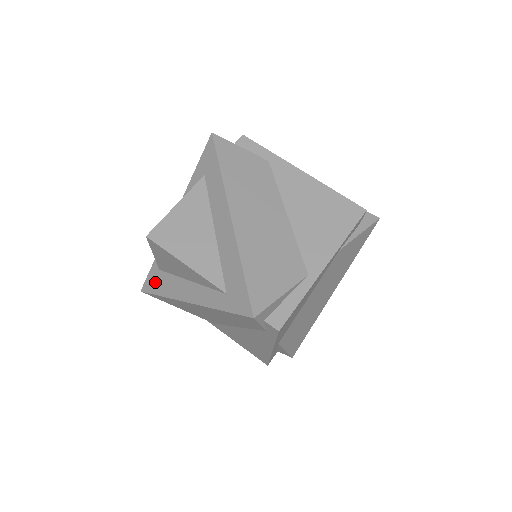
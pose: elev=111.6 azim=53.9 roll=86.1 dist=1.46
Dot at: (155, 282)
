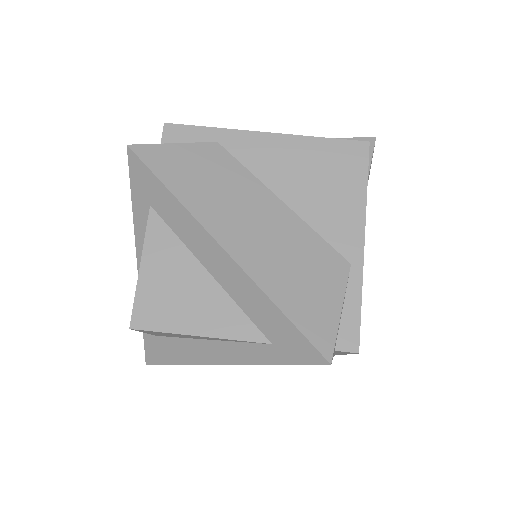
Dot at: (159, 351)
